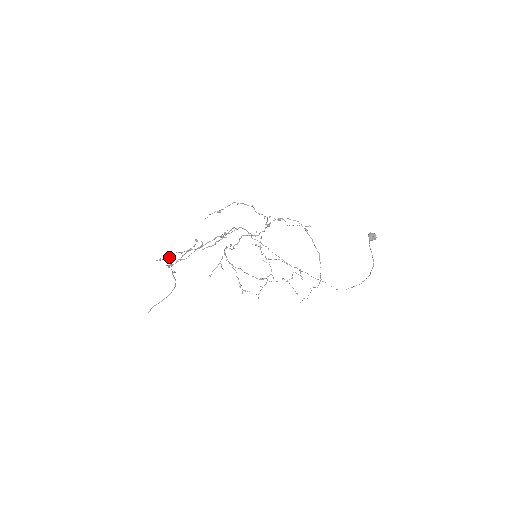
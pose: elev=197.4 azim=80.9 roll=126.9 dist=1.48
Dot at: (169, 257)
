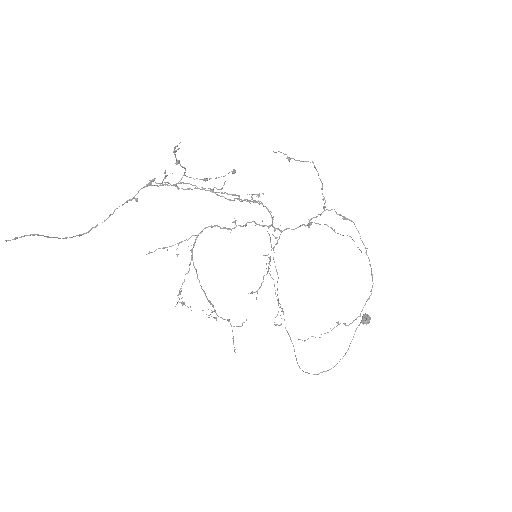
Dot at: (178, 163)
